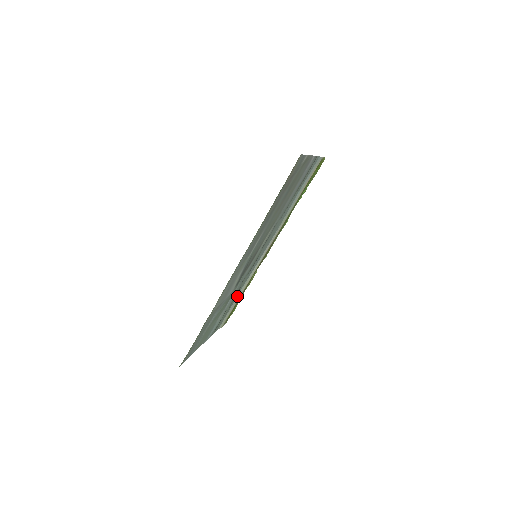
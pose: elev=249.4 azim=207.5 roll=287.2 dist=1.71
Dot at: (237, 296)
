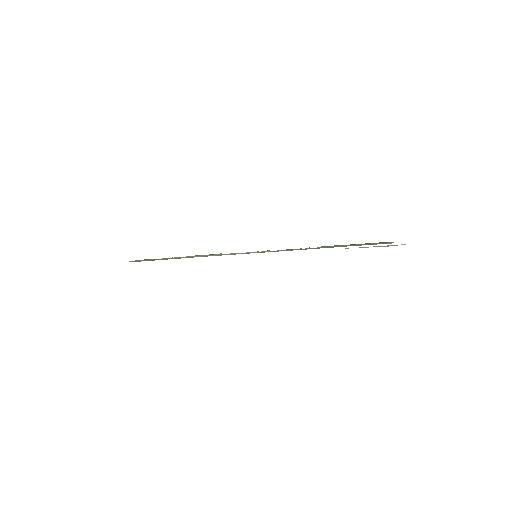
Dot at: occluded
